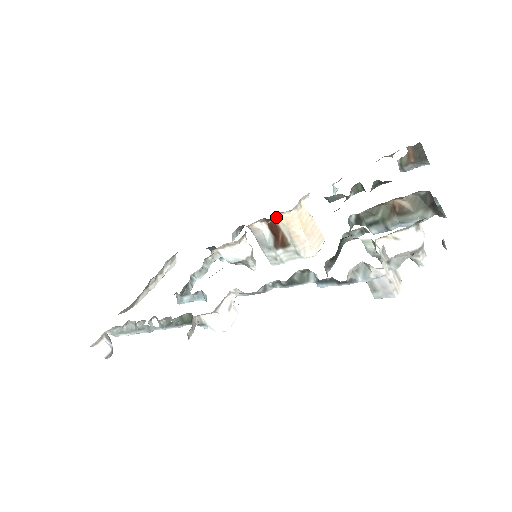
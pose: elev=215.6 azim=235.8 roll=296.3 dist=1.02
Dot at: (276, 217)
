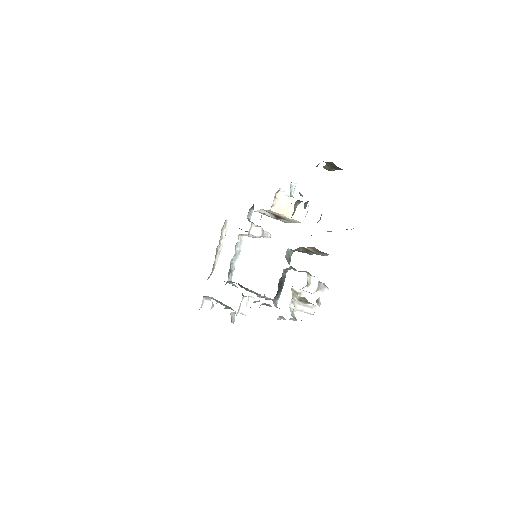
Dot at: (265, 210)
